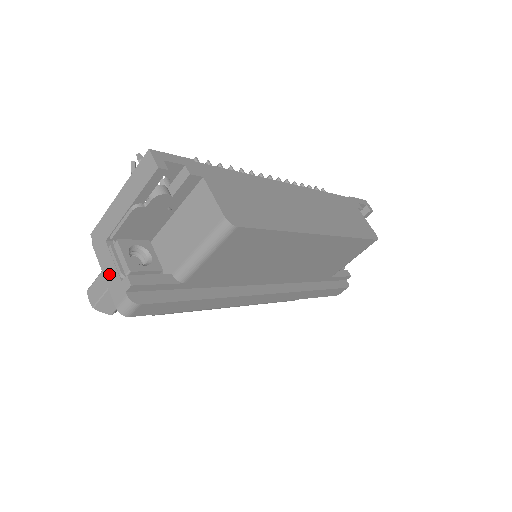
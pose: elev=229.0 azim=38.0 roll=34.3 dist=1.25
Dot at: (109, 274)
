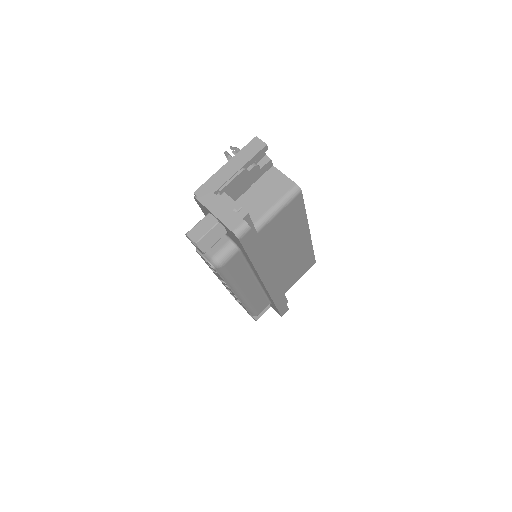
Dot at: (221, 212)
